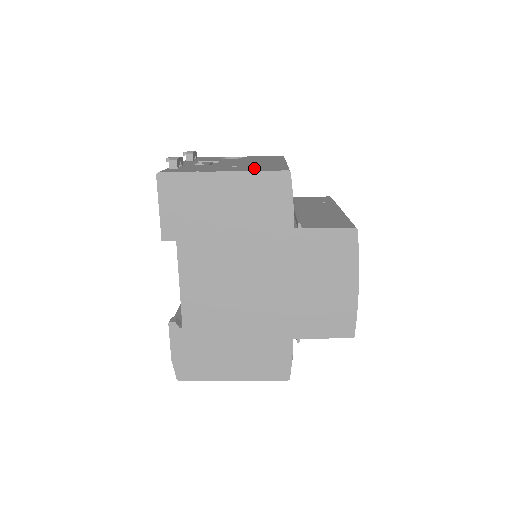
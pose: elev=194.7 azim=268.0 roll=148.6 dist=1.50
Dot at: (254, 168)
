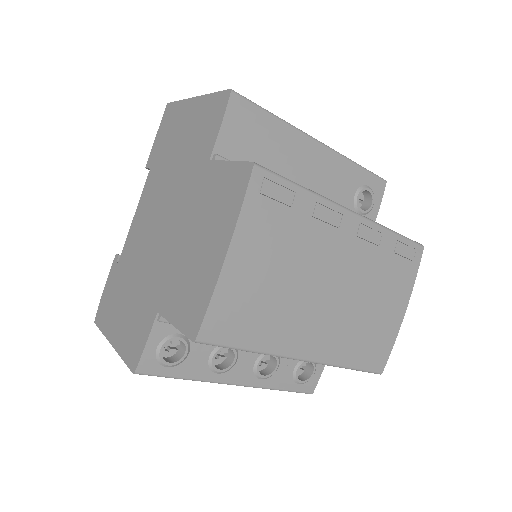
Dot at: occluded
